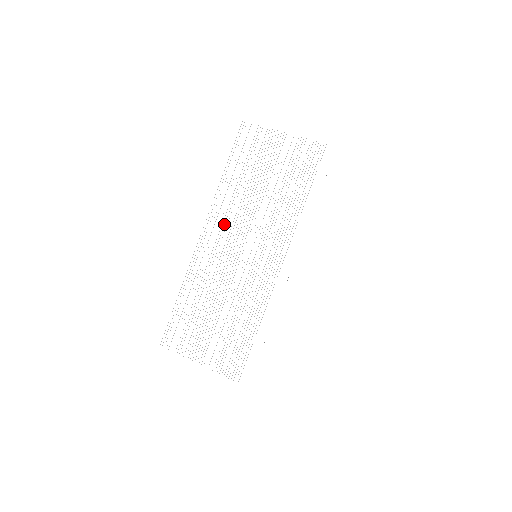
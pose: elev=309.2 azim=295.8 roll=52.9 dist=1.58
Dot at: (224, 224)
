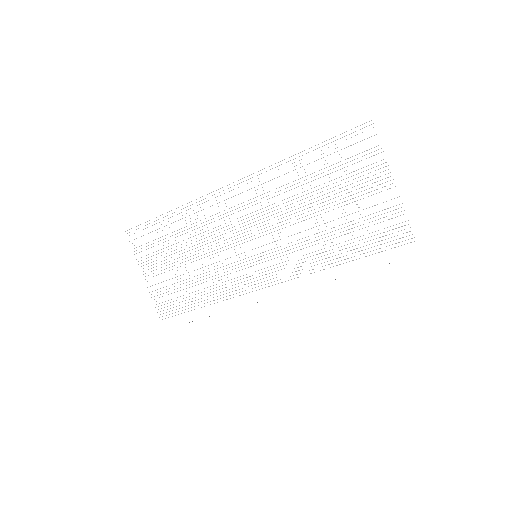
Dot at: (256, 200)
